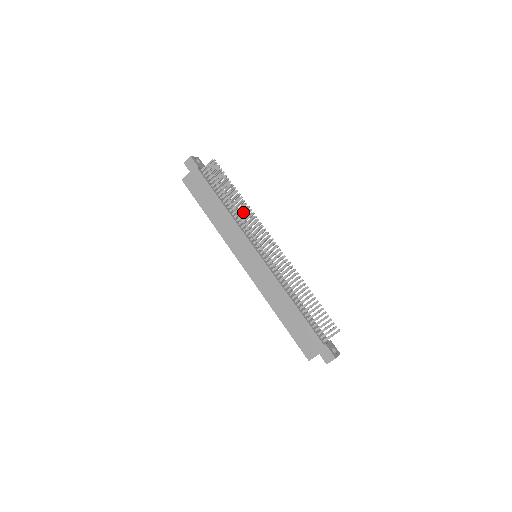
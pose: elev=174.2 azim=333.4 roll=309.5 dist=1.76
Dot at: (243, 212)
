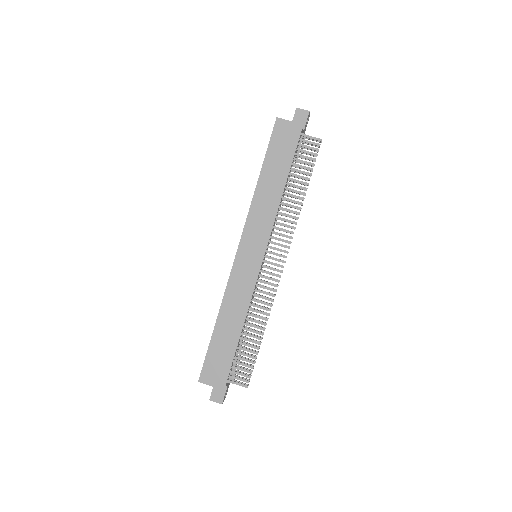
Dot at: (290, 211)
